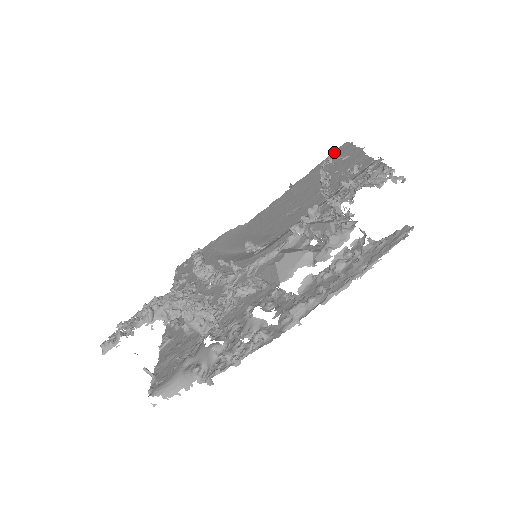
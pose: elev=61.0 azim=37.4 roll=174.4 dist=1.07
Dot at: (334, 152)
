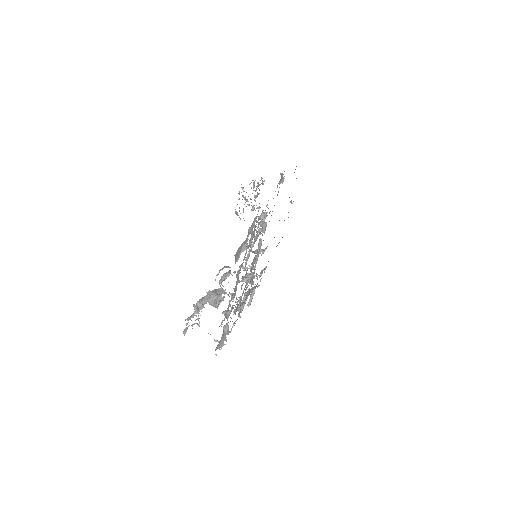
Dot at: occluded
